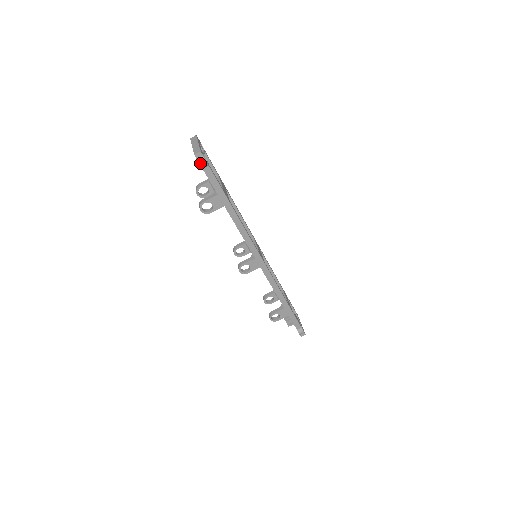
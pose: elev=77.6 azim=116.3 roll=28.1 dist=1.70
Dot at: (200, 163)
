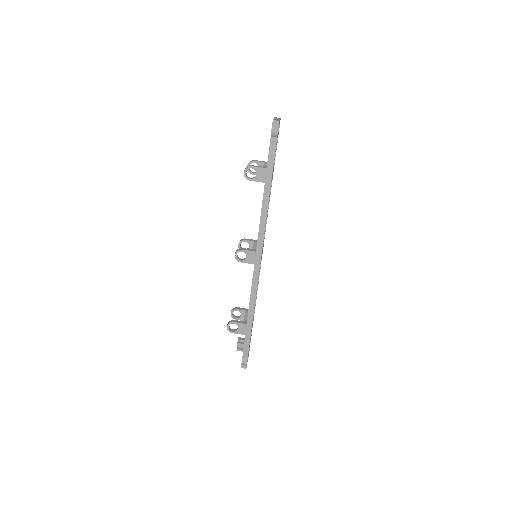
Dot at: (273, 130)
